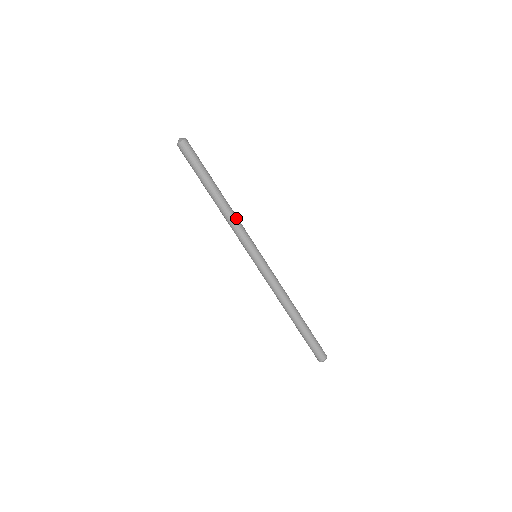
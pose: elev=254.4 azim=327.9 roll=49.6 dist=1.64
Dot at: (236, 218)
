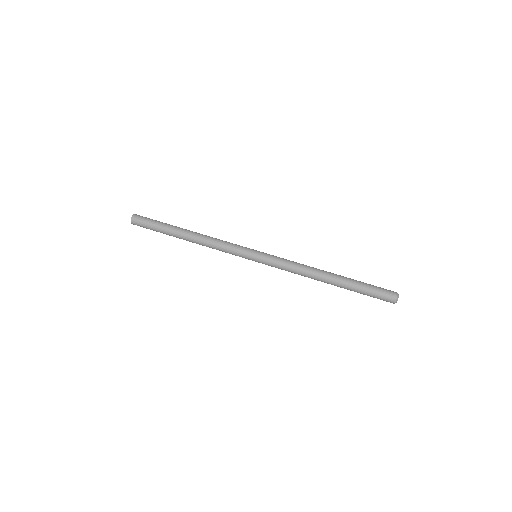
Dot at: (216, 239)
